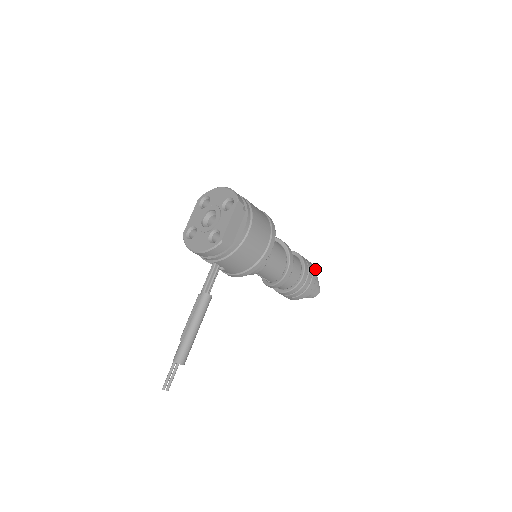
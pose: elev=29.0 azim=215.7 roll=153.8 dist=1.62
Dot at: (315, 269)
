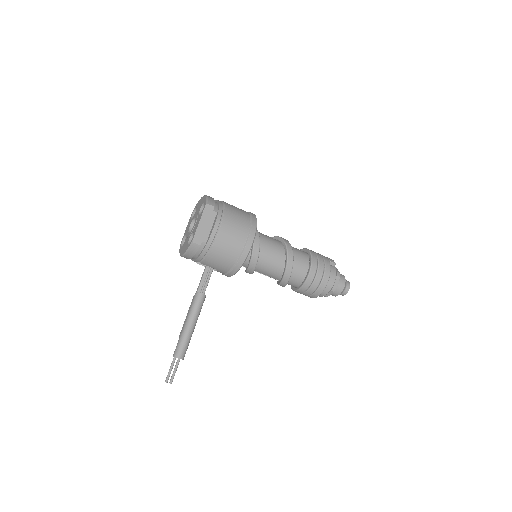
Dot at: (333, 264)
